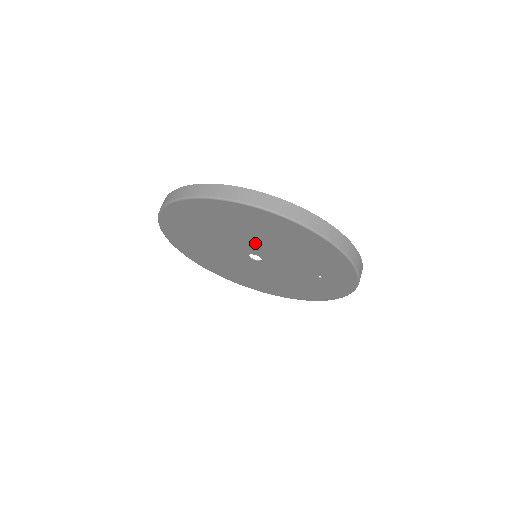
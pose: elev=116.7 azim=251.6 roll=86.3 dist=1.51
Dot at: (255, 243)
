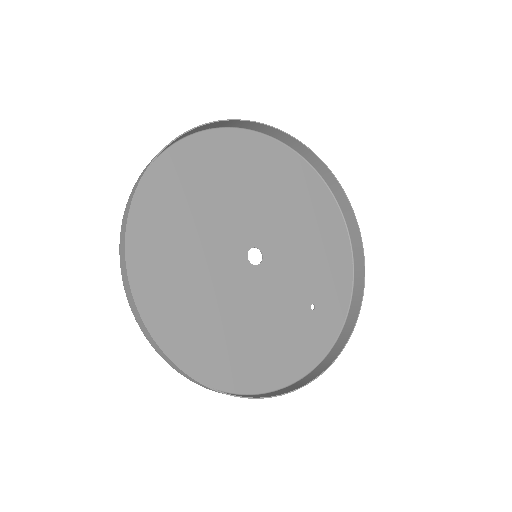
Dot at: (233, 293)
